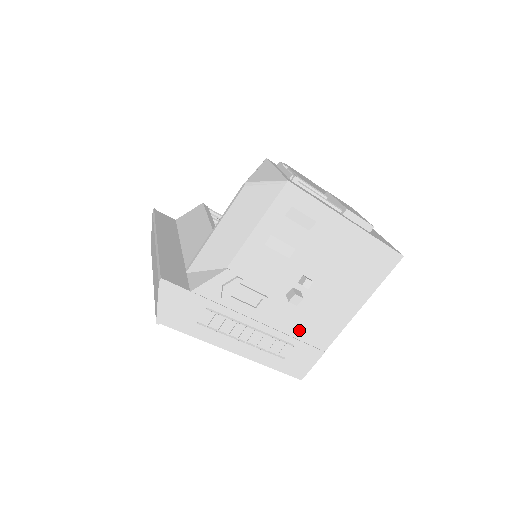
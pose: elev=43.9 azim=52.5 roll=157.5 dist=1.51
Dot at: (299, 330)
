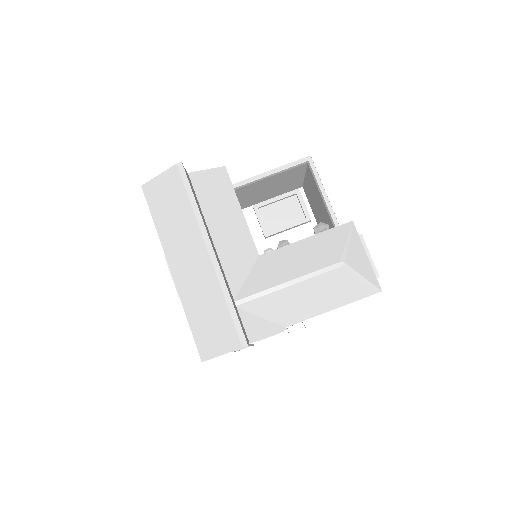
Dot at: occluded
